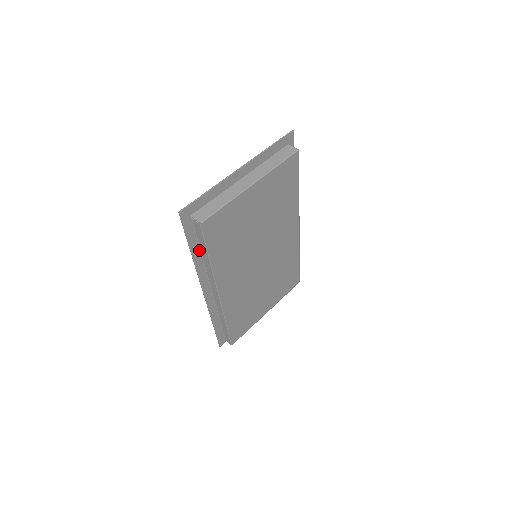
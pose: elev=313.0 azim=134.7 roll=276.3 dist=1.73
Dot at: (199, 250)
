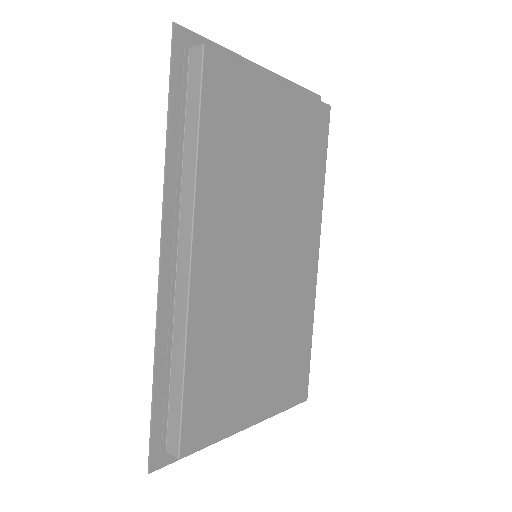
Dot at: (182, 129)
